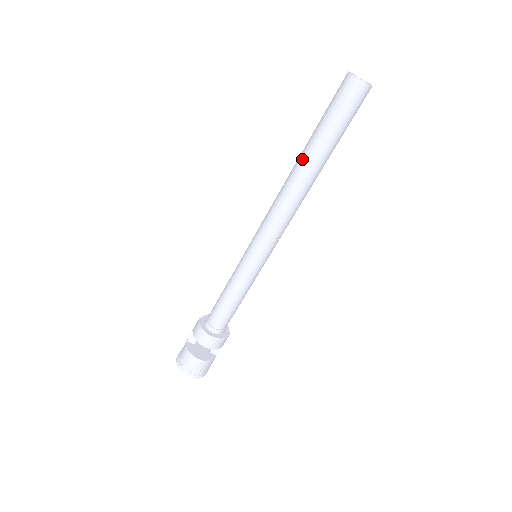
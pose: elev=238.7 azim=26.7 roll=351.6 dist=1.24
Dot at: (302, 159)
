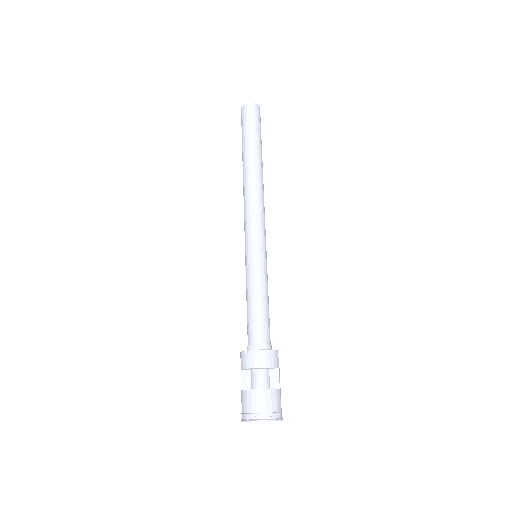
Dot at: (243, 164)
